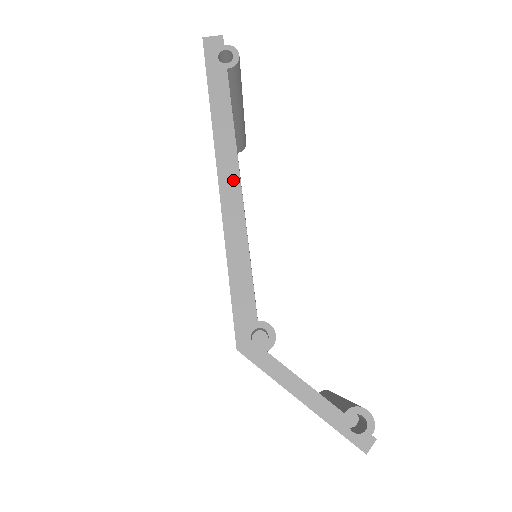
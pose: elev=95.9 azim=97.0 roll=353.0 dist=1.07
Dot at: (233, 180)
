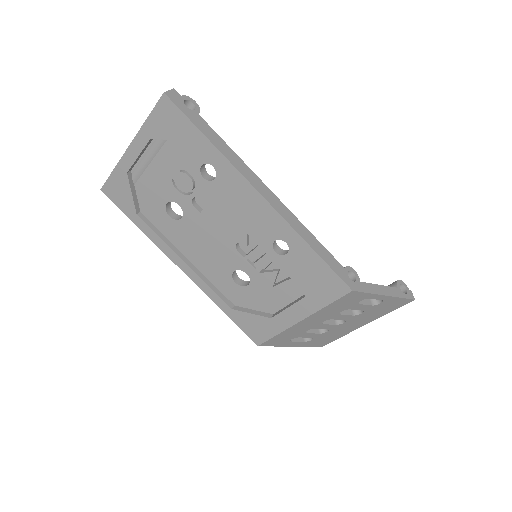
Dot at: (267, 191)
